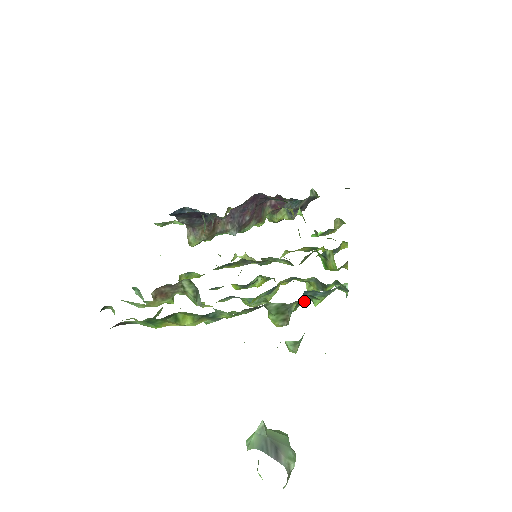
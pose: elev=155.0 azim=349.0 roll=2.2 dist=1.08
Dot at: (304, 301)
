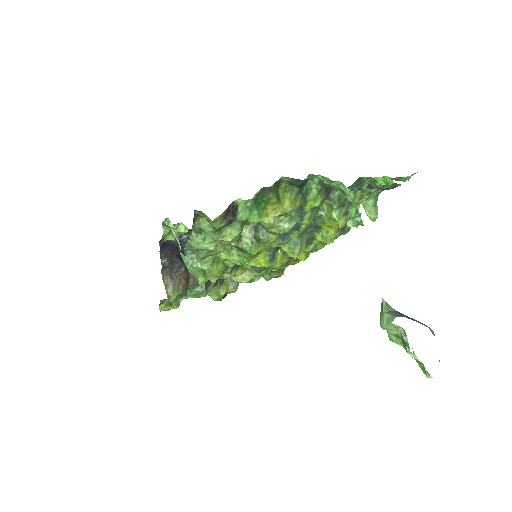
Dot at: occluded
